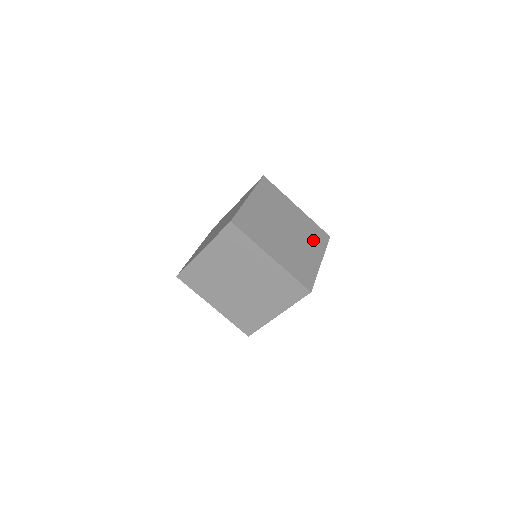
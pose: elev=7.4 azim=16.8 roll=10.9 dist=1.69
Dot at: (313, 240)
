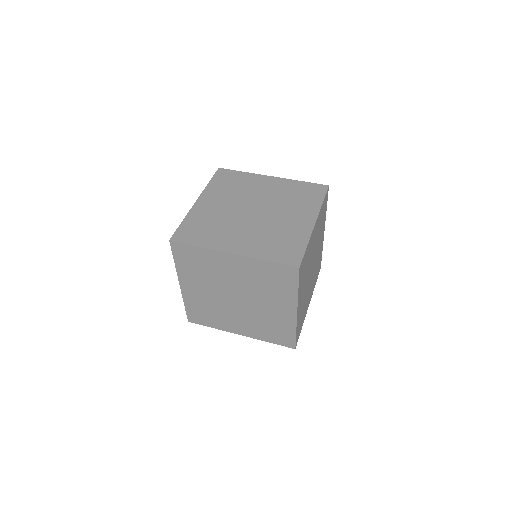
Dot at: (299, 203)
